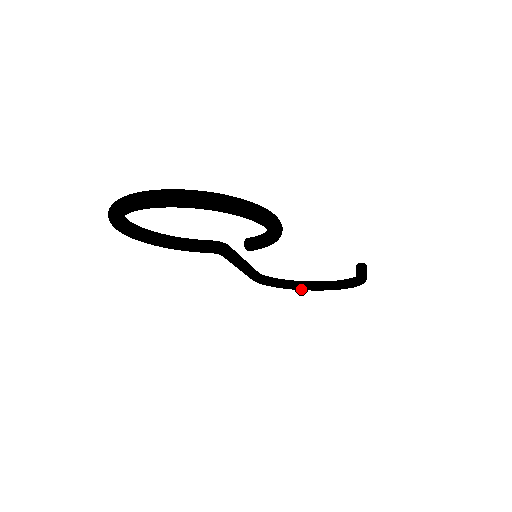
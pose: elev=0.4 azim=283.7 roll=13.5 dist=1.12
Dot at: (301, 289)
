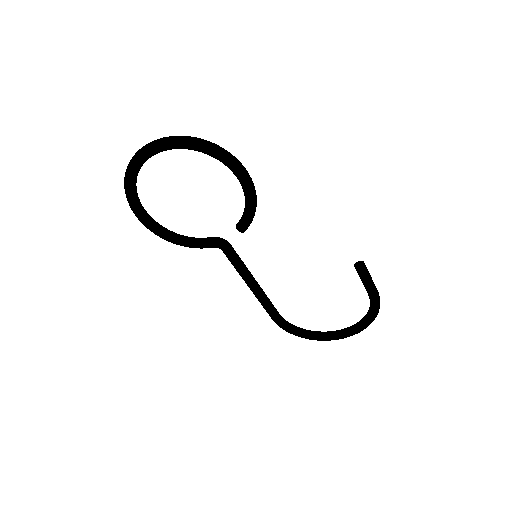
Dot at: (328, 338)
